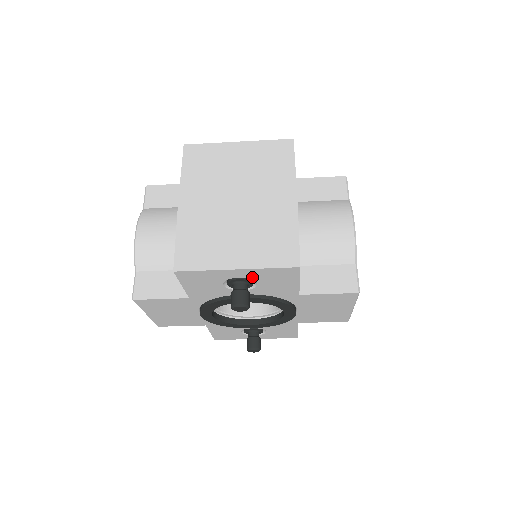
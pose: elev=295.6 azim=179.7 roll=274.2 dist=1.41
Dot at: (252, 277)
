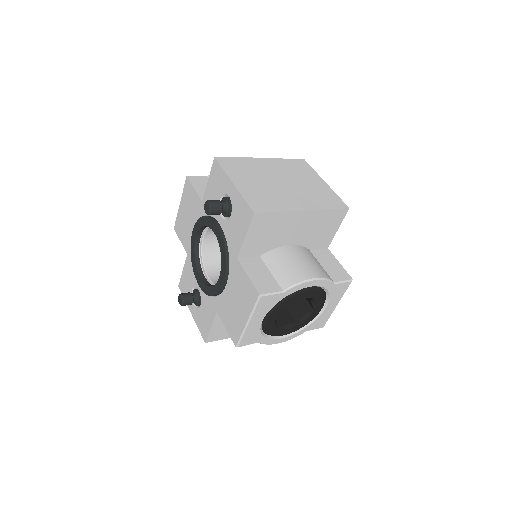
Dot at: (233, 203)
